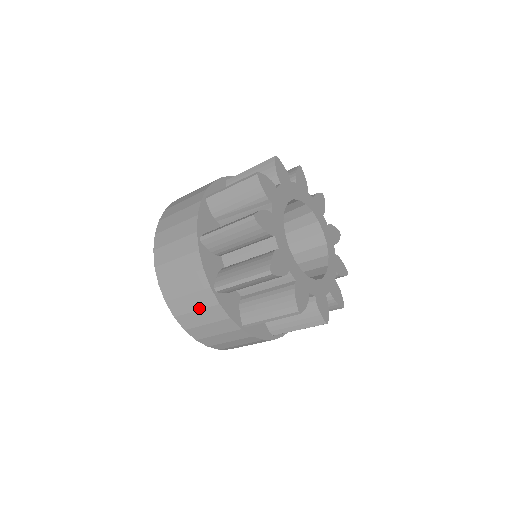
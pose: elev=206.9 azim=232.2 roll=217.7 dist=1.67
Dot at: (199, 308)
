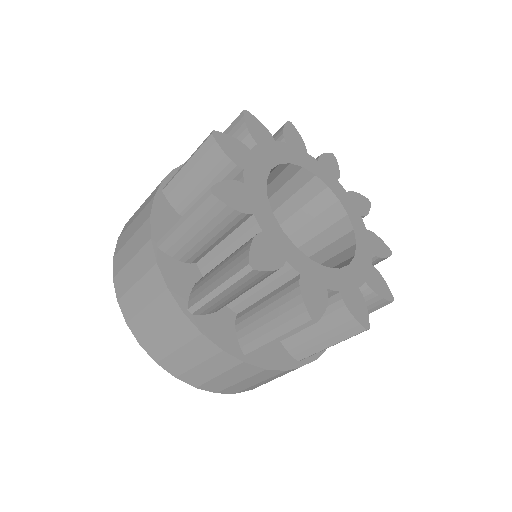
Dot at: (139, 277)
